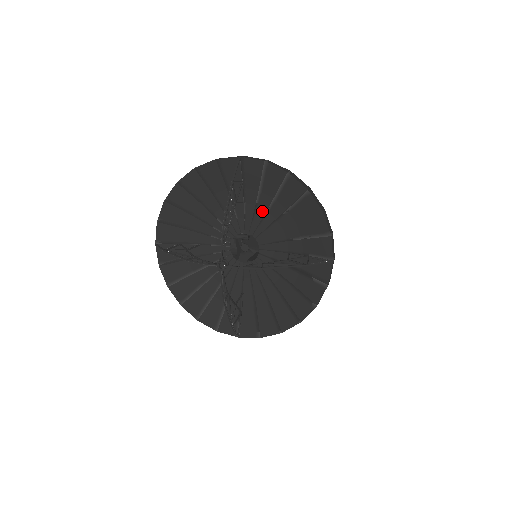
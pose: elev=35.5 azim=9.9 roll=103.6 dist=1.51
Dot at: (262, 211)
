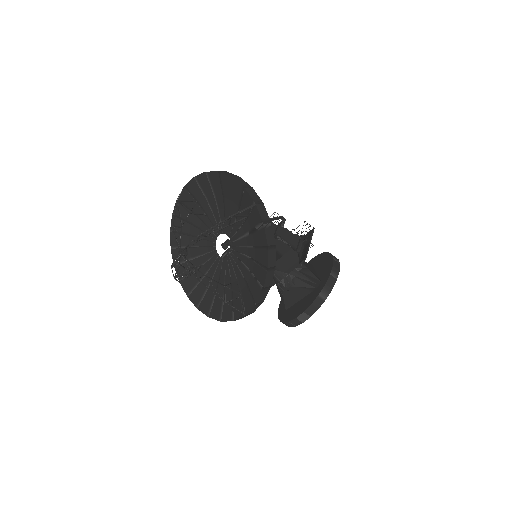
Dot at: (216, 211)
